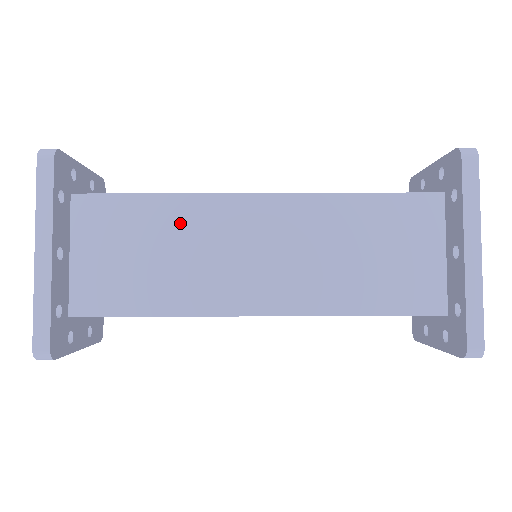
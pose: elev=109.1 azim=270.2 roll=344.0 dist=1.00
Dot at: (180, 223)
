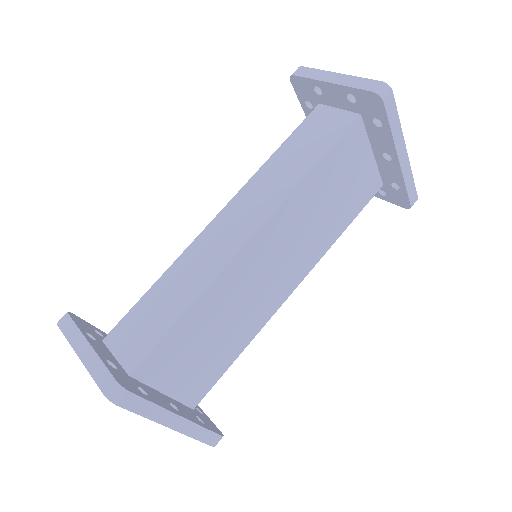
Dot at: (217, 305)
